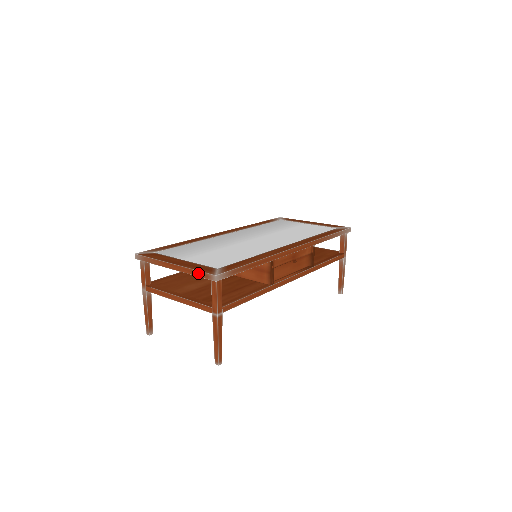
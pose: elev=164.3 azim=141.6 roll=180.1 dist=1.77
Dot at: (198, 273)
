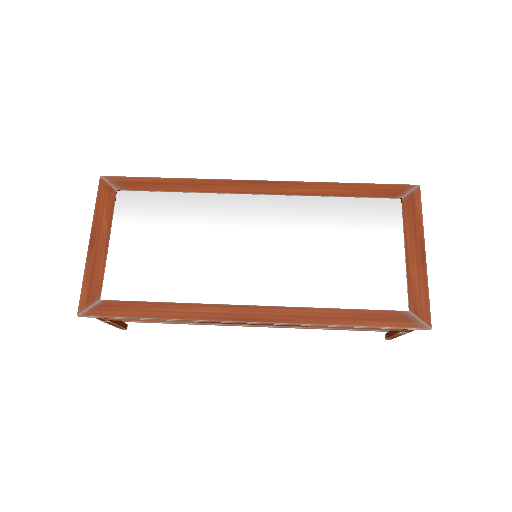
Dot at: (83, 287)
